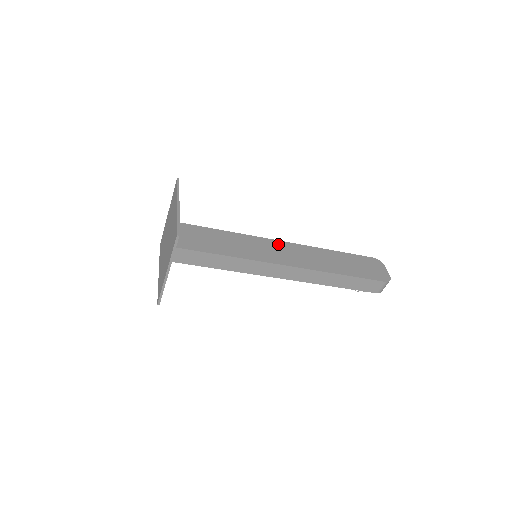
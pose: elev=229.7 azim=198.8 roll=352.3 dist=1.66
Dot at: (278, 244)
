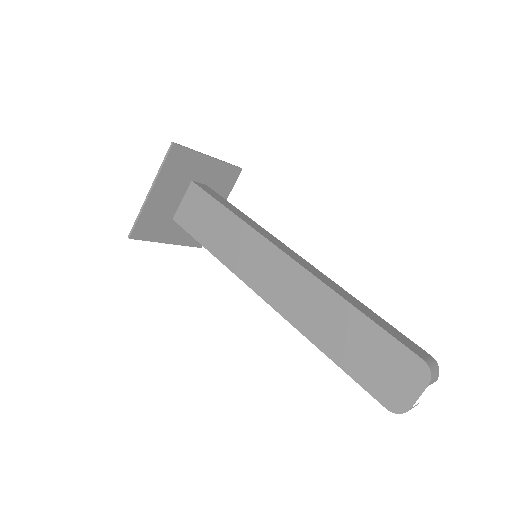
Dot at: (276, 257)
